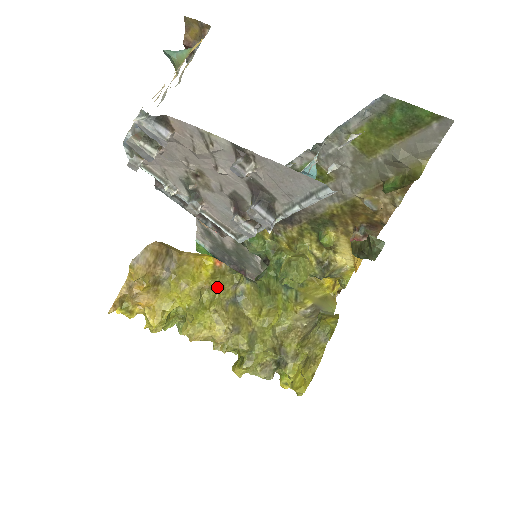
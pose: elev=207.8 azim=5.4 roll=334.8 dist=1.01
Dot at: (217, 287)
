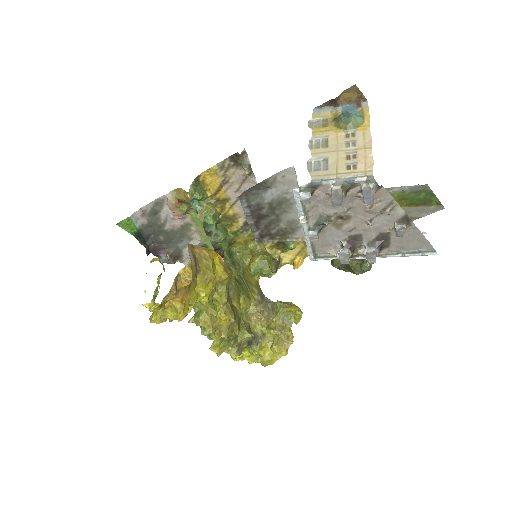
Dot at: (227, 282)
